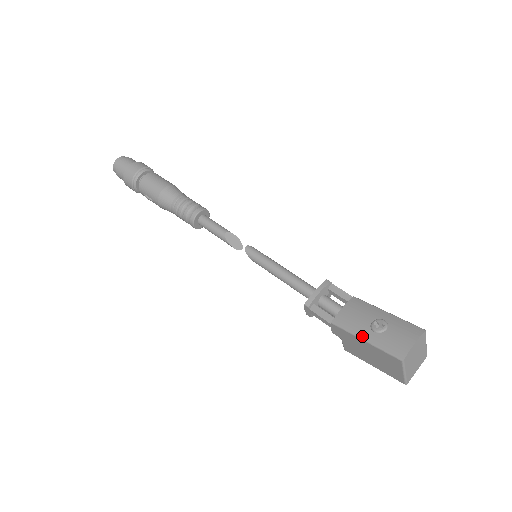
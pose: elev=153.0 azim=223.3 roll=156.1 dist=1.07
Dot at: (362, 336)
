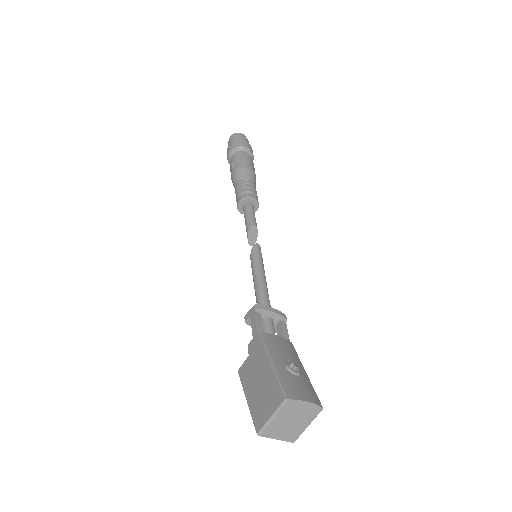
Dot at: (273, 359)
